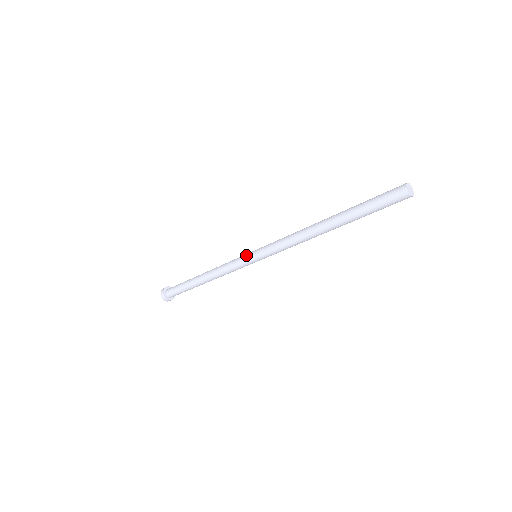
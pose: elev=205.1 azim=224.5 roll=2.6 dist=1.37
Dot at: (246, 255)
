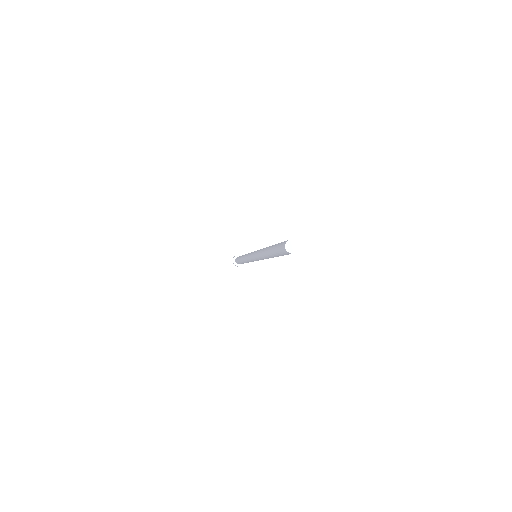
Dot at: (251, 260)
